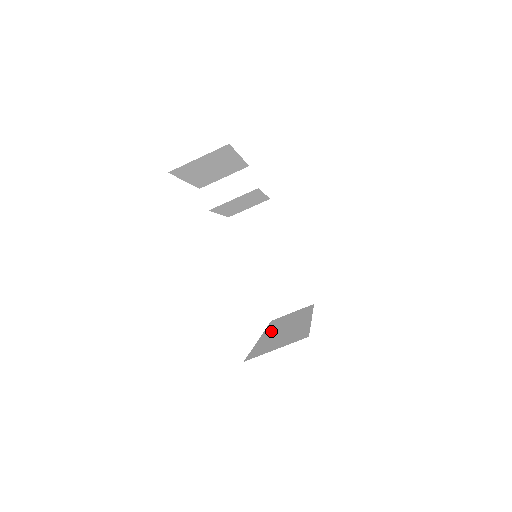
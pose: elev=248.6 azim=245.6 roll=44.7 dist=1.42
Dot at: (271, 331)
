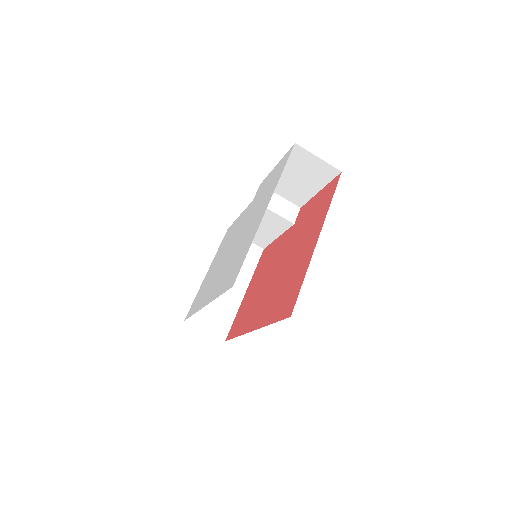
Dot at: occluded
